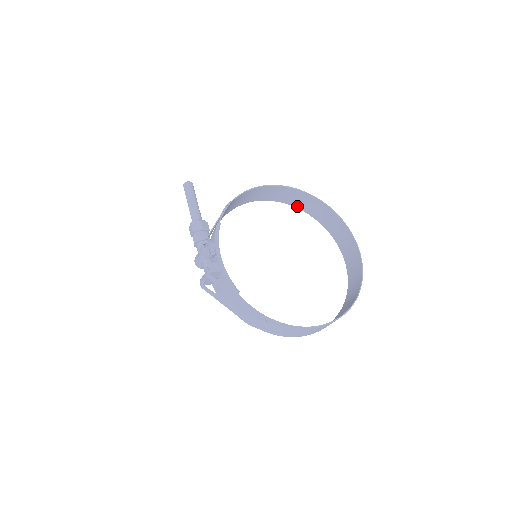
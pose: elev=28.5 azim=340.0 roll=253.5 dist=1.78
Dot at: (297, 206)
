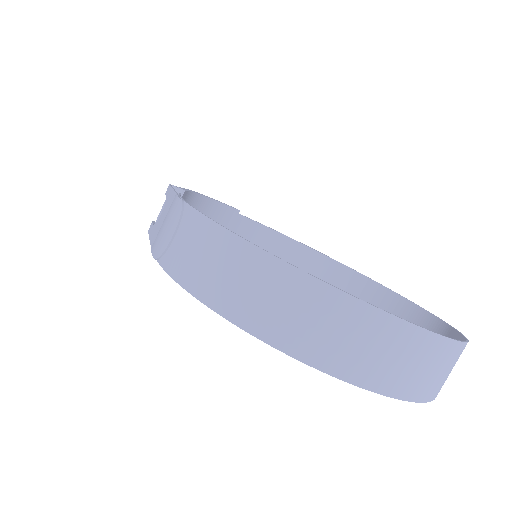
Dot at: occluded
